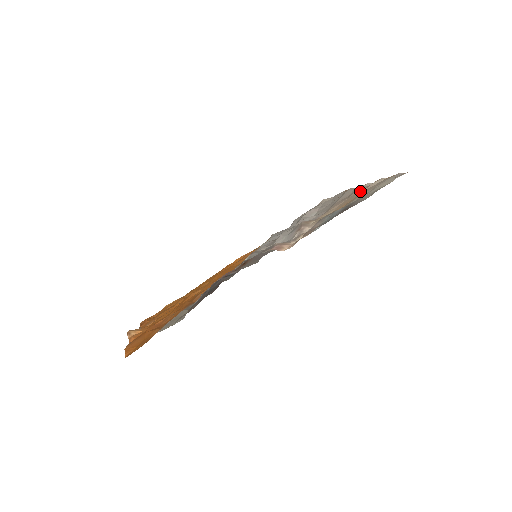
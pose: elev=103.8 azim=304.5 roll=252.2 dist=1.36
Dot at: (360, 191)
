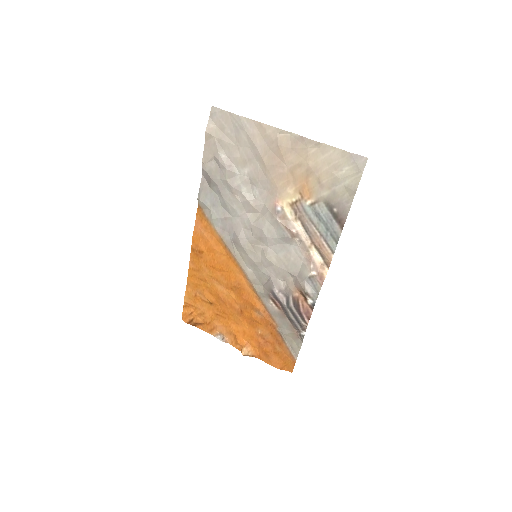
Dot at: (297, 157)
